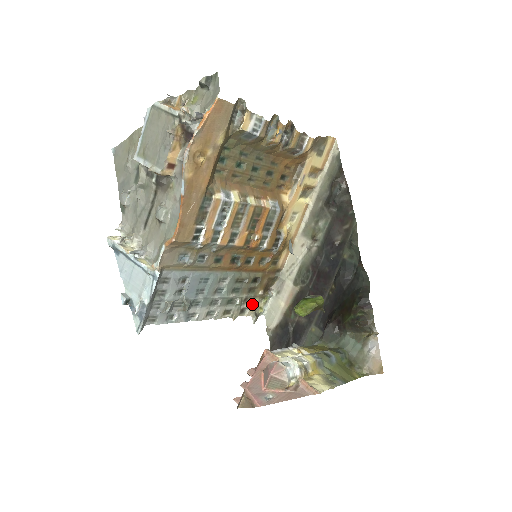
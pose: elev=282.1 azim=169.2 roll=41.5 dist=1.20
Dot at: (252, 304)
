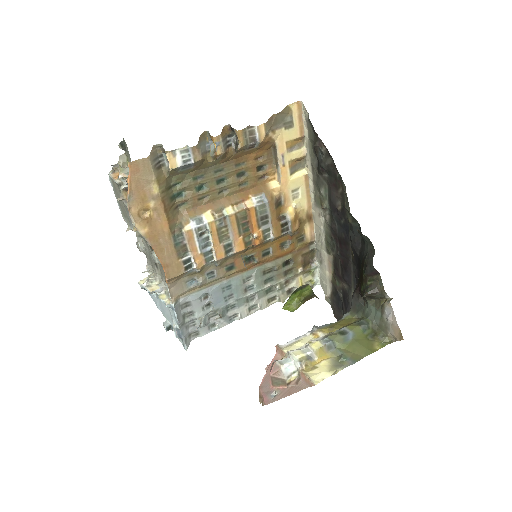
Dot at: (297, 282)
